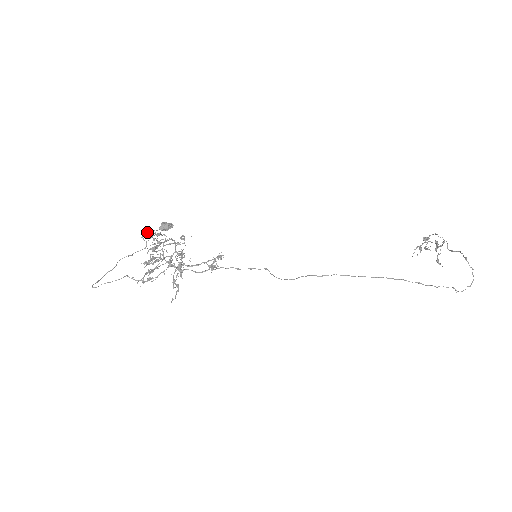
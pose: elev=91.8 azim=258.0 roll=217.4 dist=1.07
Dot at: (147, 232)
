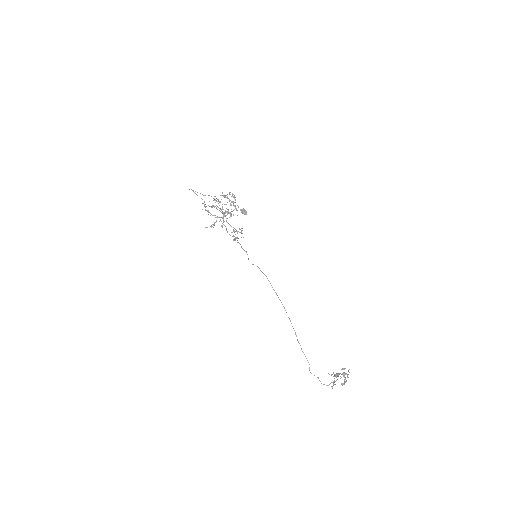
Dot at: occluded
